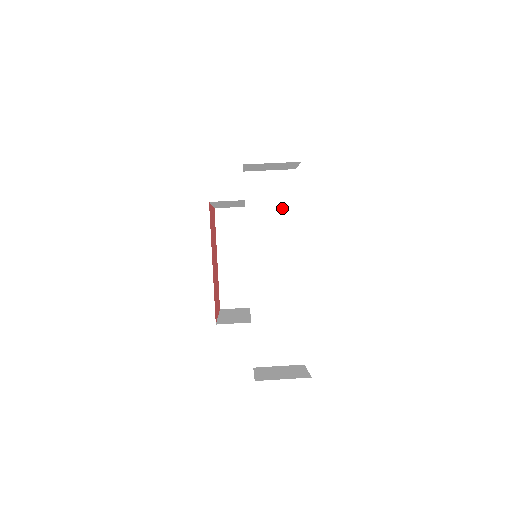
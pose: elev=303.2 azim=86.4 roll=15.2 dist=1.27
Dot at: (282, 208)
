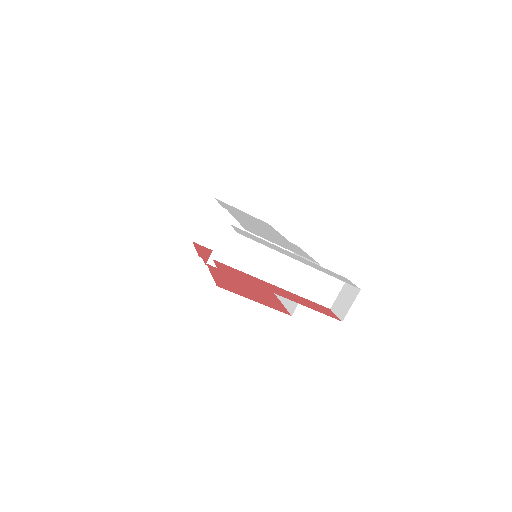
Dot at: (250, 246)
